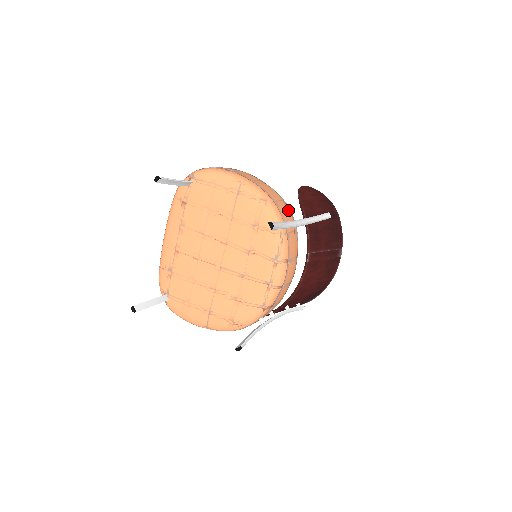
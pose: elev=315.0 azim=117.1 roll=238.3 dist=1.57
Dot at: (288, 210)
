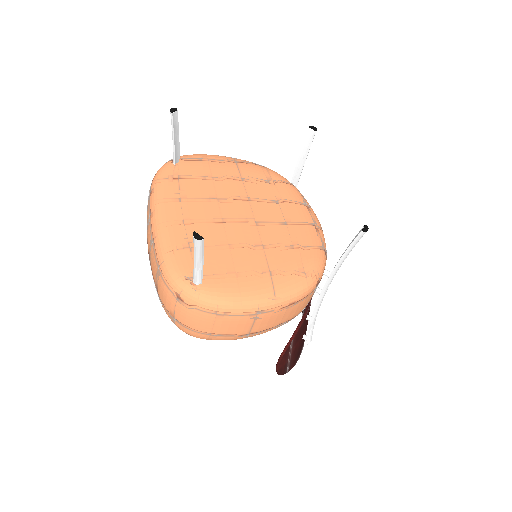
Dot at: occluded
